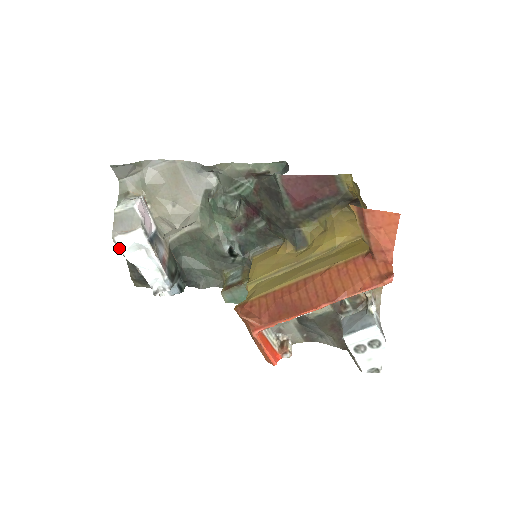
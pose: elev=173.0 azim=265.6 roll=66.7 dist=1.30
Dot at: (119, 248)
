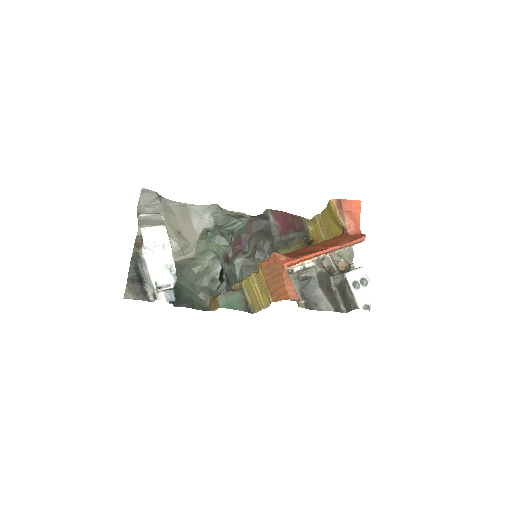
Dot at: (142, 237)
